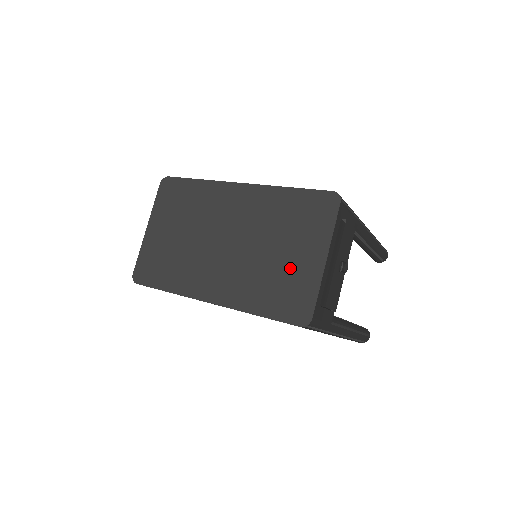
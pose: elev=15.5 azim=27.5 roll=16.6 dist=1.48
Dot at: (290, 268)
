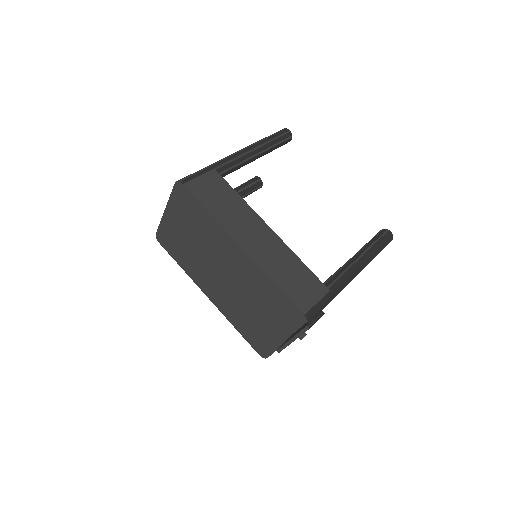
Dot at: (262, 327)
